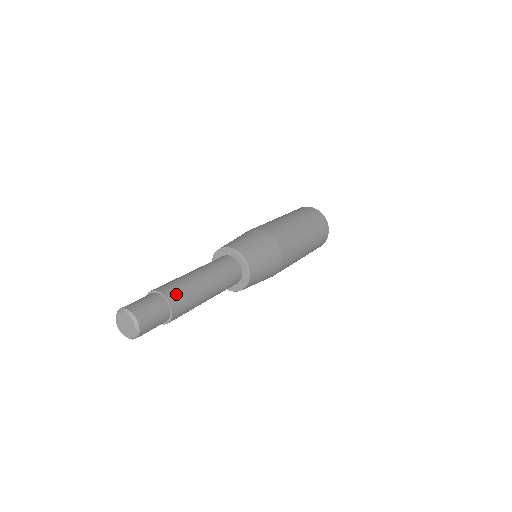
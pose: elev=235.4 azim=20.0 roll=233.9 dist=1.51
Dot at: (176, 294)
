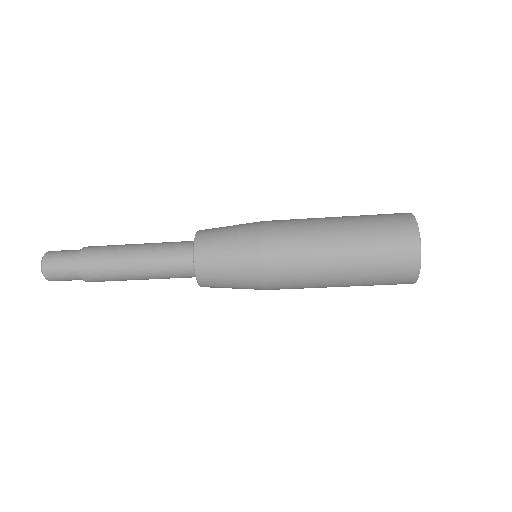
Dot at: (91, 268)
